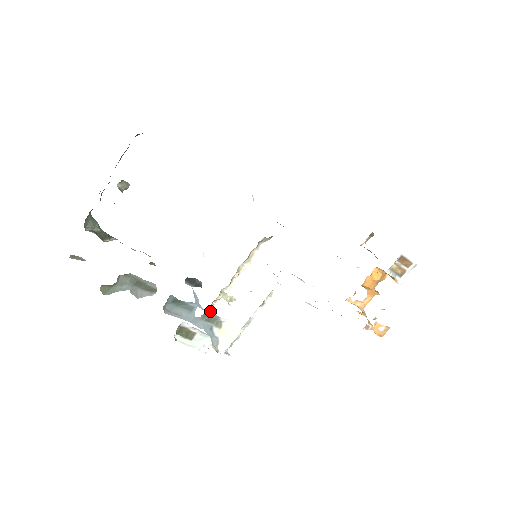
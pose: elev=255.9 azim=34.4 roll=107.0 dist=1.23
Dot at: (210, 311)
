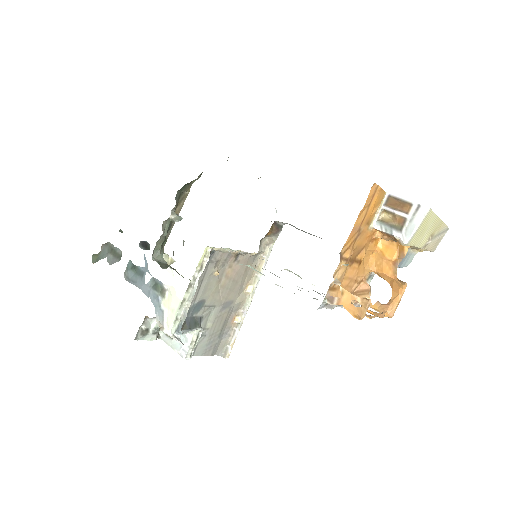
Dot at: (233, 340)
